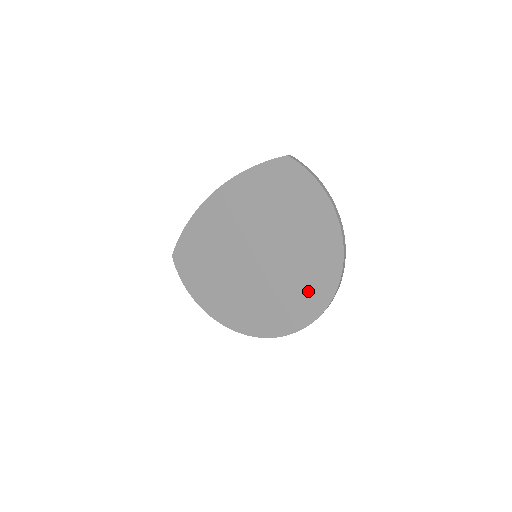
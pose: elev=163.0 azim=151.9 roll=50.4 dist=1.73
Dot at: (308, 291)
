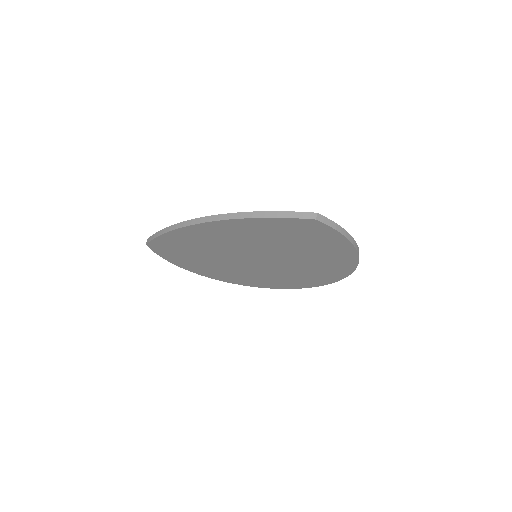
Dot at: (310, 278)
